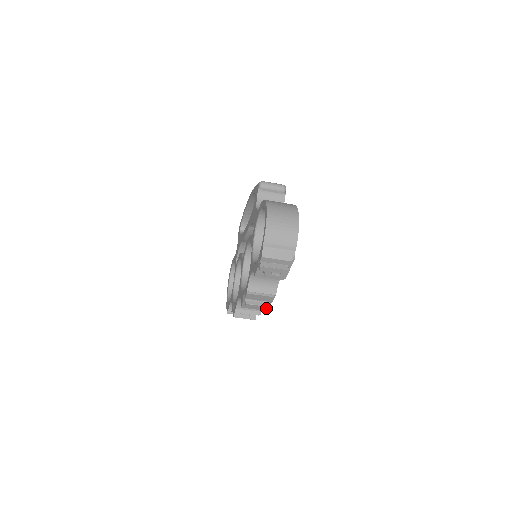
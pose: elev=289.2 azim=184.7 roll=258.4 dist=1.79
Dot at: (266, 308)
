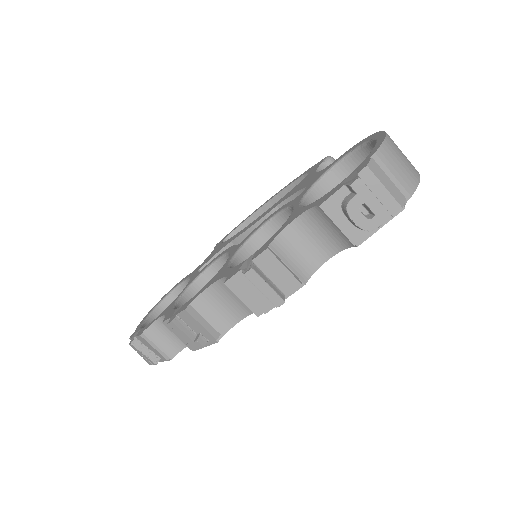
Dot at: (274, 300)
